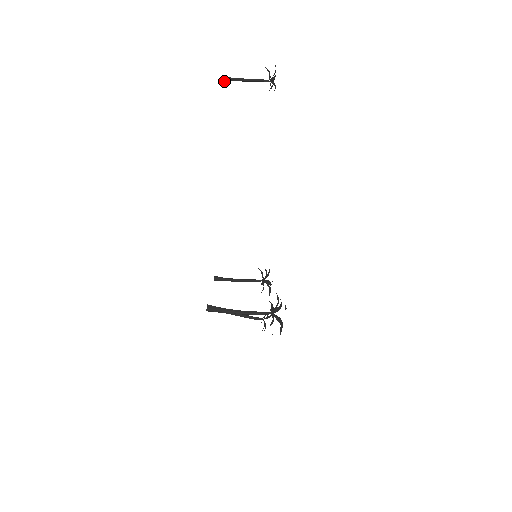
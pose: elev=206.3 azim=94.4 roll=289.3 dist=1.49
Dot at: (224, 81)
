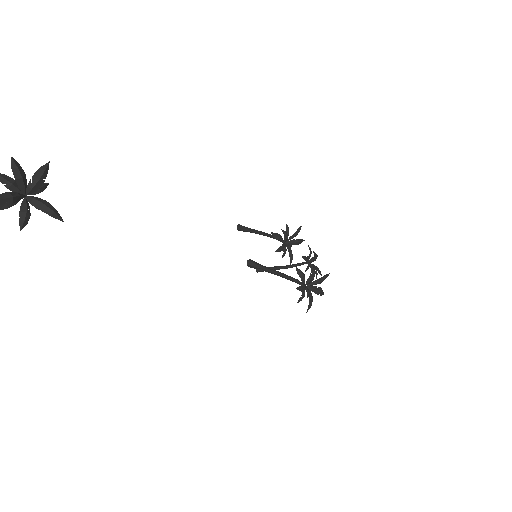
Dot at: out of frame
